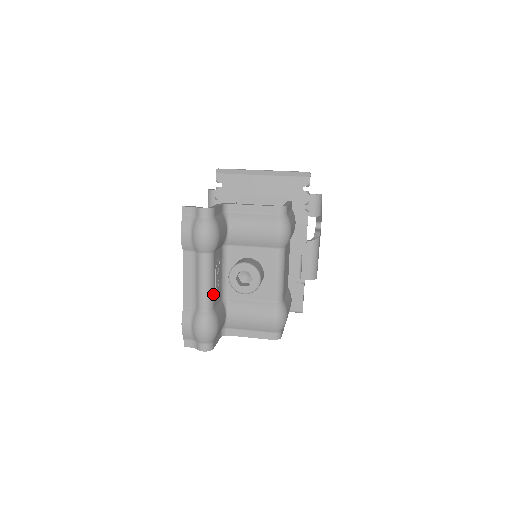
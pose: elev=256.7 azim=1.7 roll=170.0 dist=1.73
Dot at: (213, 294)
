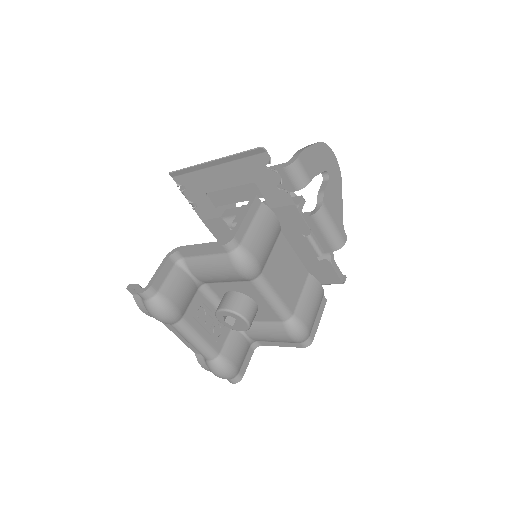
Dot at: (209, 345)
